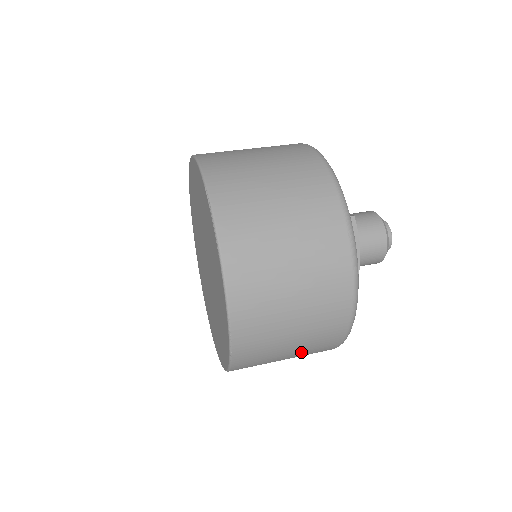
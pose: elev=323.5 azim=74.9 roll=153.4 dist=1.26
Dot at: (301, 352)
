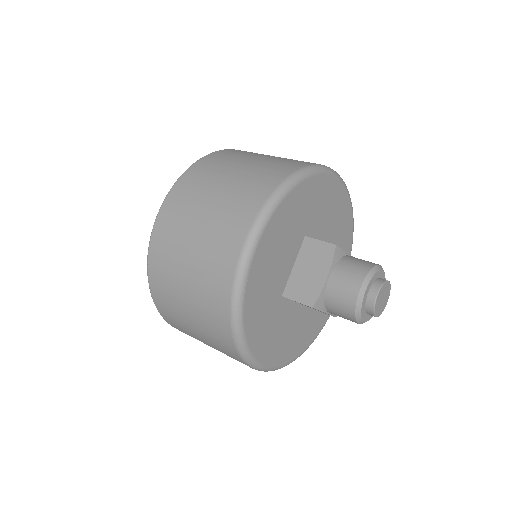
Dot at: (202, 326)
